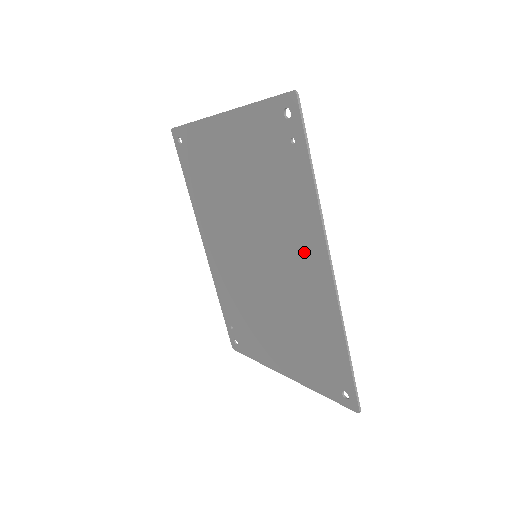
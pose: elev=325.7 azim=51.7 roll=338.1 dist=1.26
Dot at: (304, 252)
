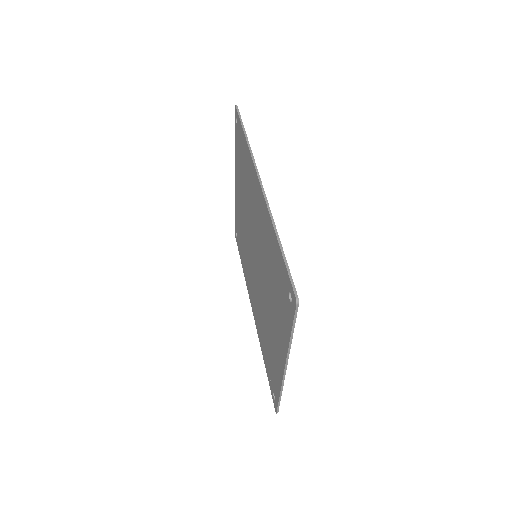
Dot at: (255, 196)
